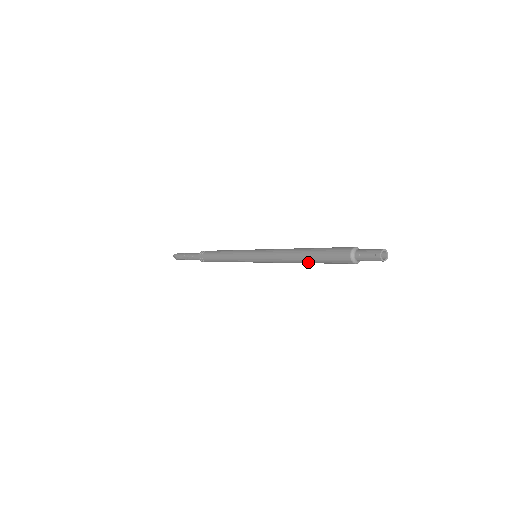
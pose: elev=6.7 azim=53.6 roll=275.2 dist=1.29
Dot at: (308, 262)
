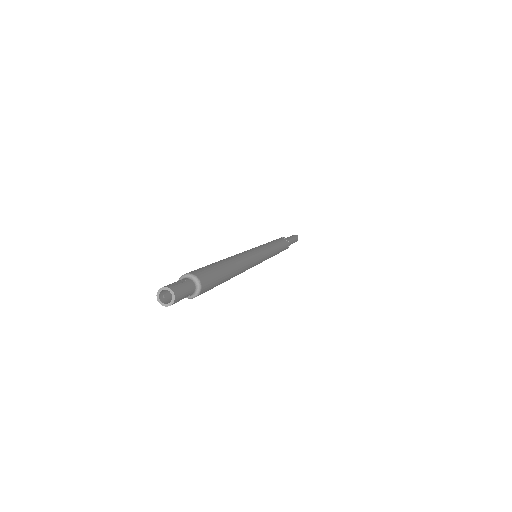
Dot at: occluded
